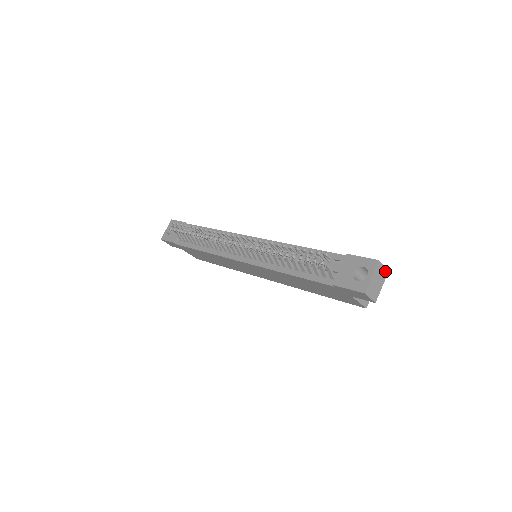
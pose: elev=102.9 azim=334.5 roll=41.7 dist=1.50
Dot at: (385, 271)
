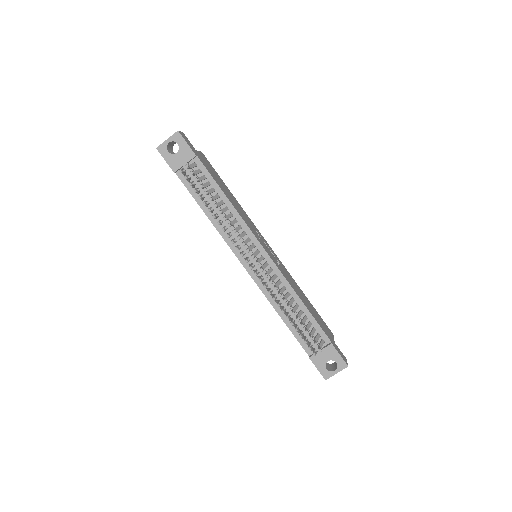
Dot at: occluded
